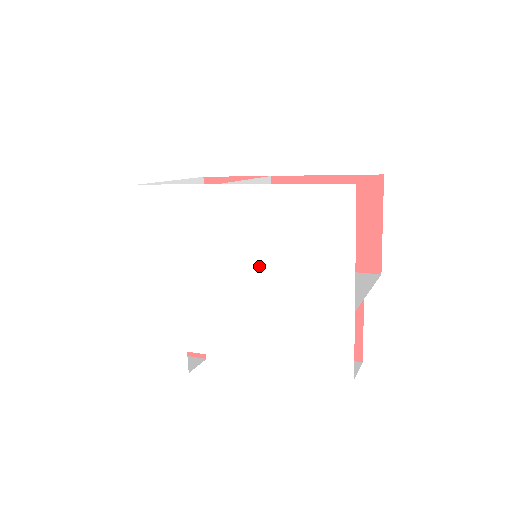
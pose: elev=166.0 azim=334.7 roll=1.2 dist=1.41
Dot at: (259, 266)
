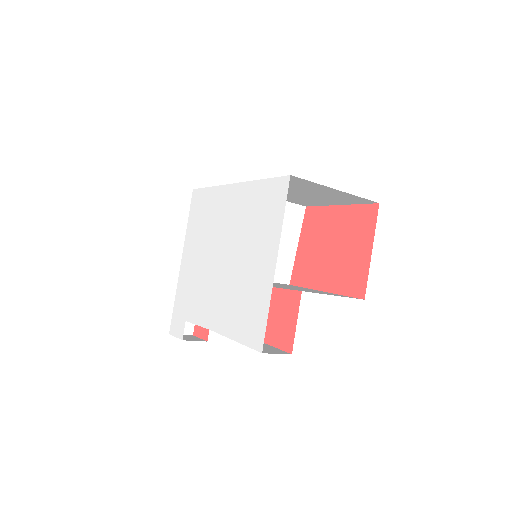
Dot at: (232, 247)
